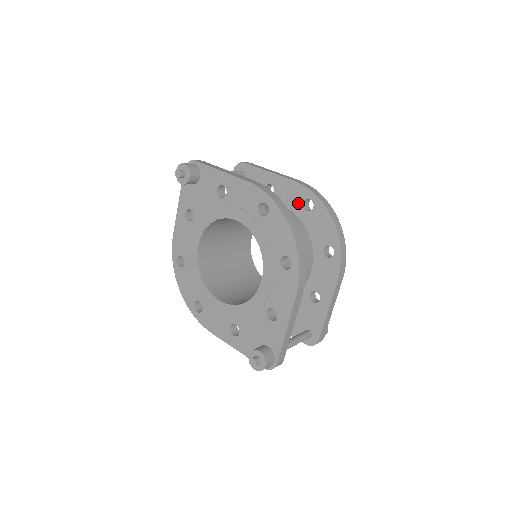
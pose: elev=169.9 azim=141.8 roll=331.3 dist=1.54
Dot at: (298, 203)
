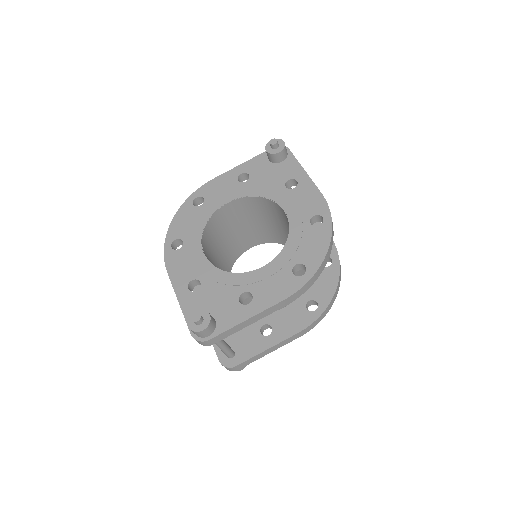
Dot at: occluded
